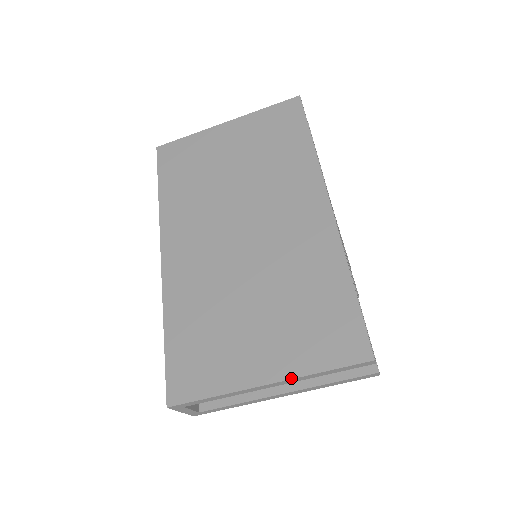
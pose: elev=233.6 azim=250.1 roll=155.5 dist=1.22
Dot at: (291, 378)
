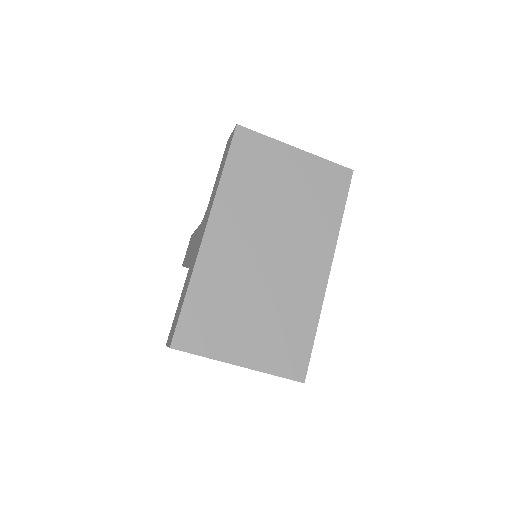
Dot at: (256, 370)
